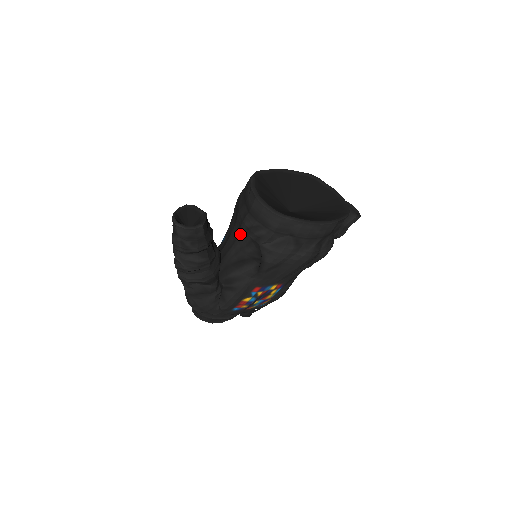
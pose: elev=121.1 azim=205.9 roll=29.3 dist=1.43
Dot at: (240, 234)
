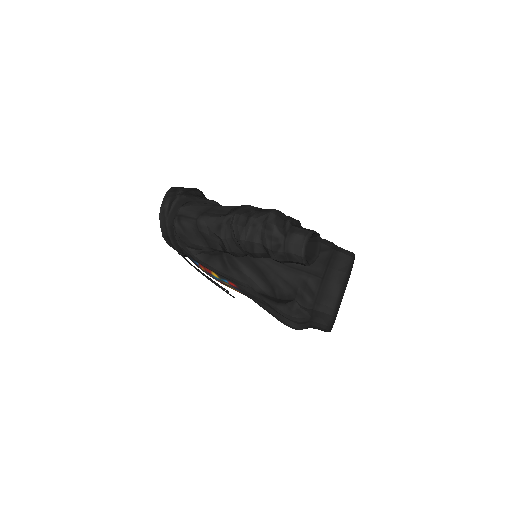
Dot at: (293, 270)
